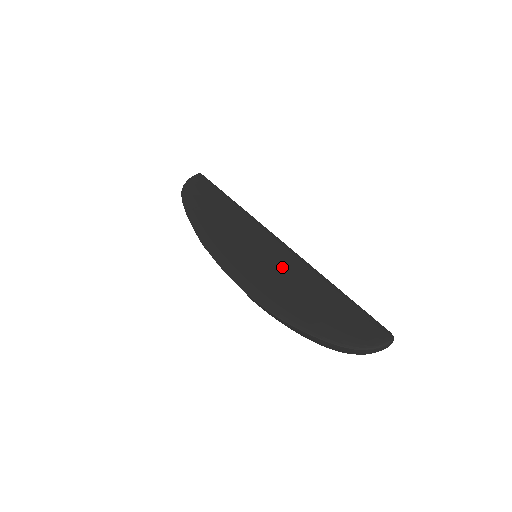
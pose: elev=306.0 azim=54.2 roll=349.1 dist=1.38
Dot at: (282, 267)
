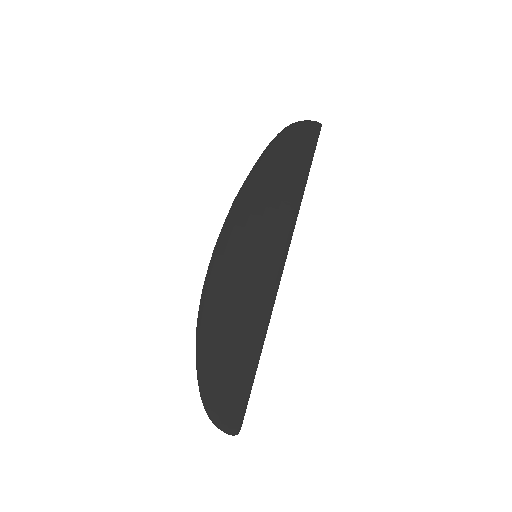
Dot at: (251, 291)
